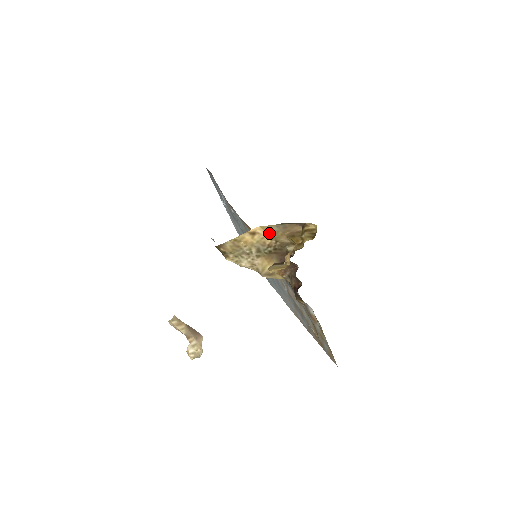
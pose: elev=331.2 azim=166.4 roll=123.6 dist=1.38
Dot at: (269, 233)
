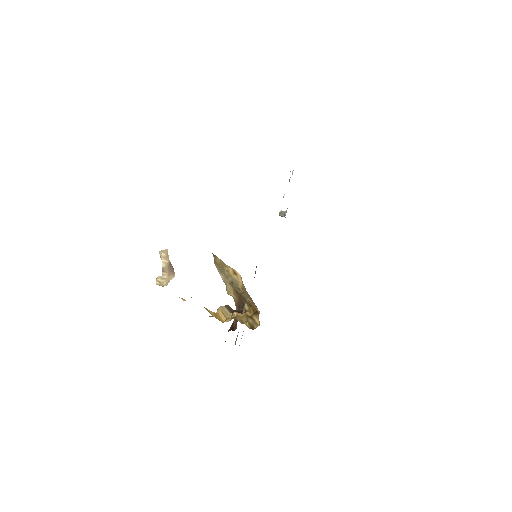
Dot at: (243, 285)
